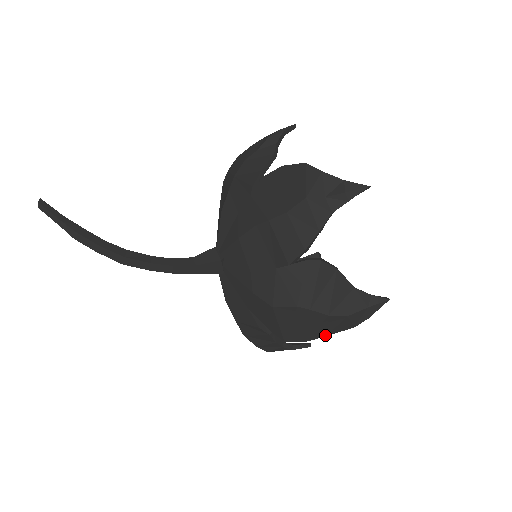
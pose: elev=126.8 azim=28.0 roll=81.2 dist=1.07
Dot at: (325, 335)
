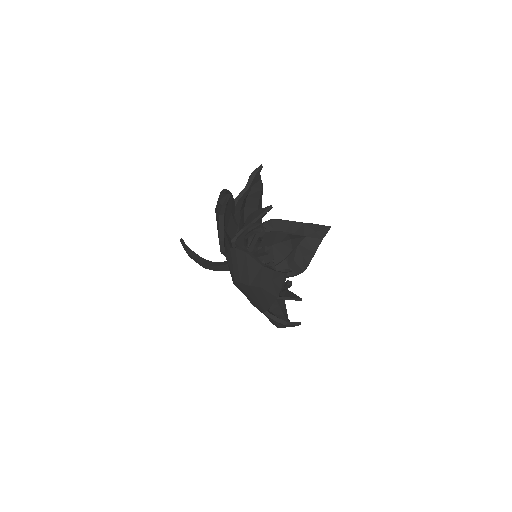
Dot at: (269, 305)
